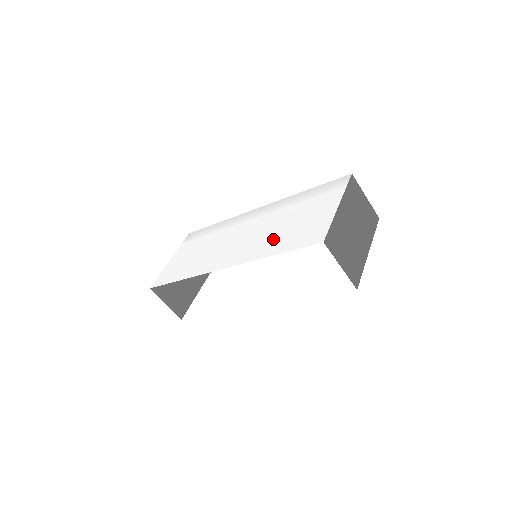
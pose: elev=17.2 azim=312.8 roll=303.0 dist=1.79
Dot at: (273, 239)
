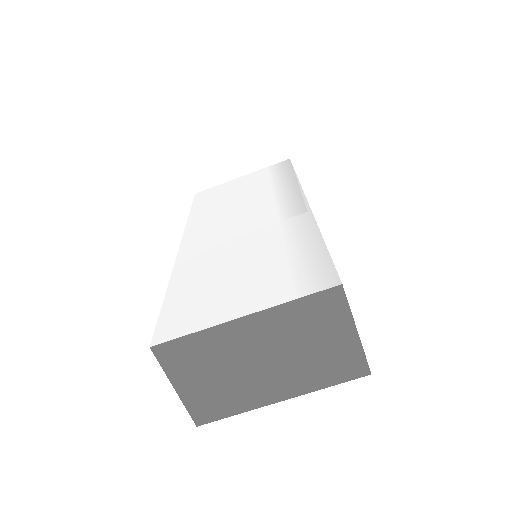
Dot at: (207, 268)
